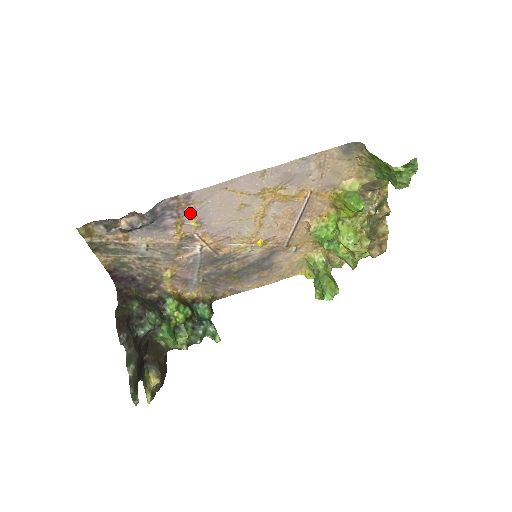
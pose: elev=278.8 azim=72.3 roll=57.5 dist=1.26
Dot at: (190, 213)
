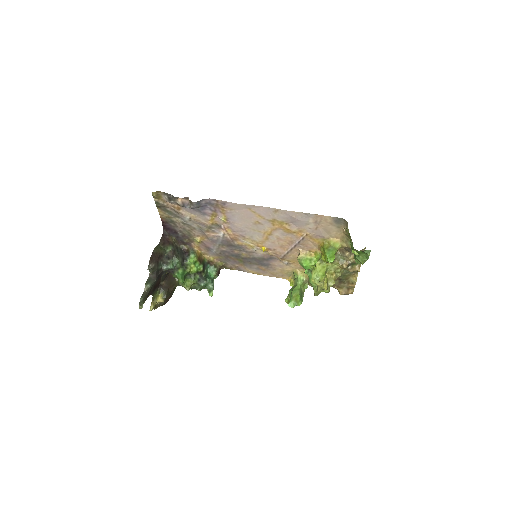
Dot at: (223, 212)
